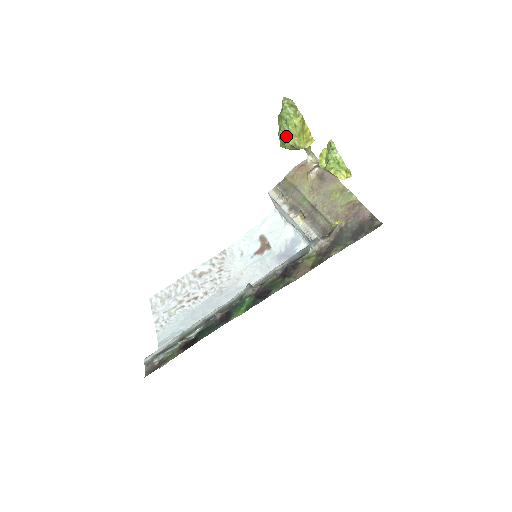
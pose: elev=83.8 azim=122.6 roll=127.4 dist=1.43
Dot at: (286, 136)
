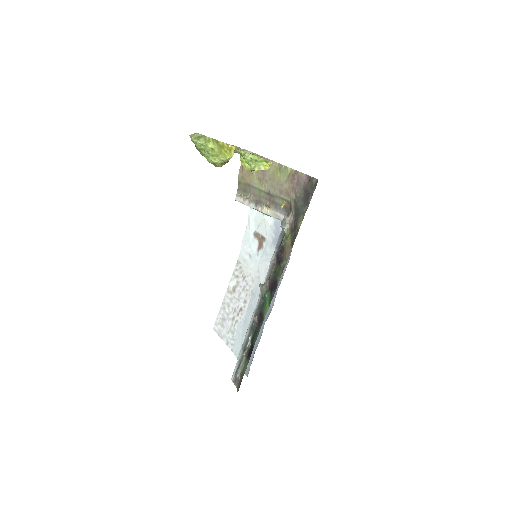
Dot at: (212, 160)
